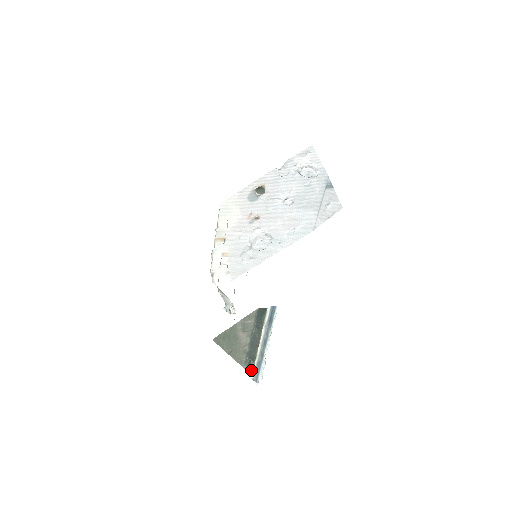
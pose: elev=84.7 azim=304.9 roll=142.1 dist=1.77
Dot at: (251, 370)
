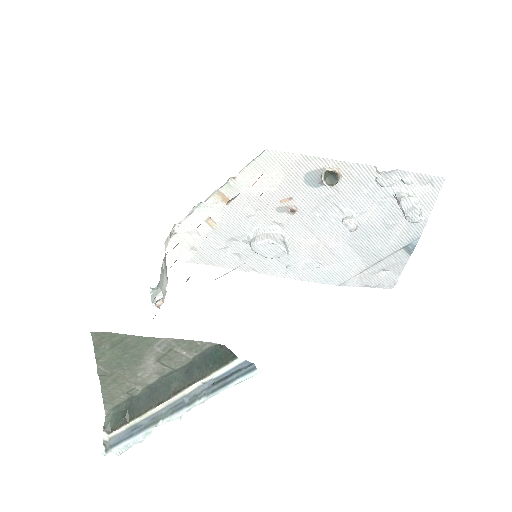
Dot at: (114, 426)
